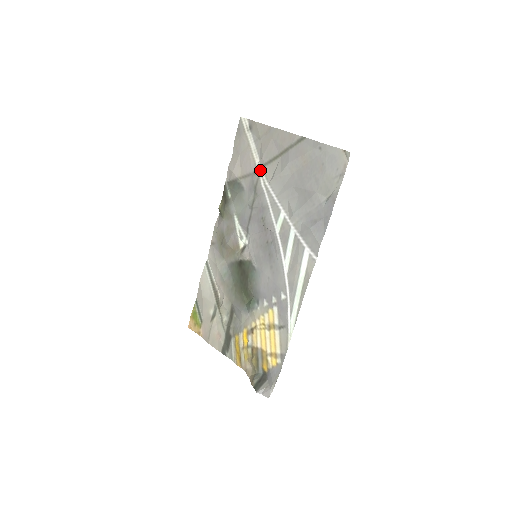
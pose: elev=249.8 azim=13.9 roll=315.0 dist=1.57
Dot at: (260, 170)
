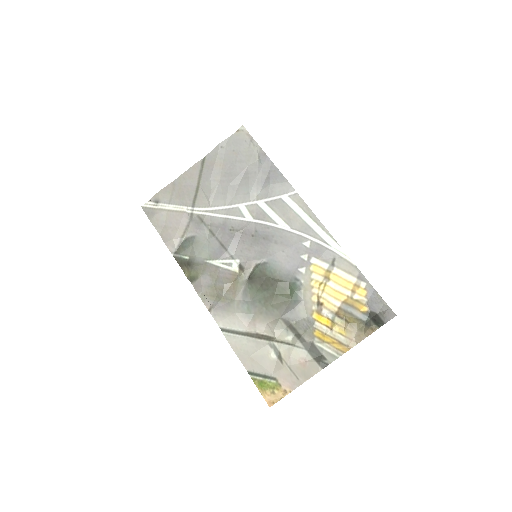
Dot at: (194, 210)
